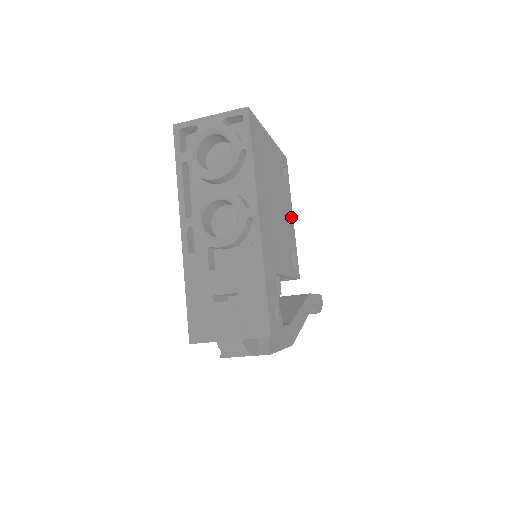
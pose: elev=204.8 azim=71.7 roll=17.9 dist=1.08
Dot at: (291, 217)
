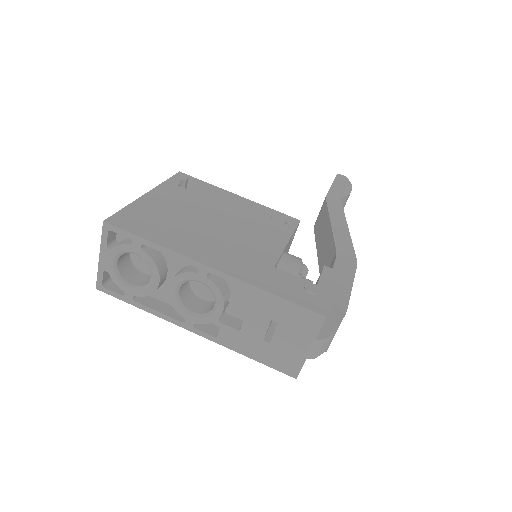
Dot at: (237, 200)
